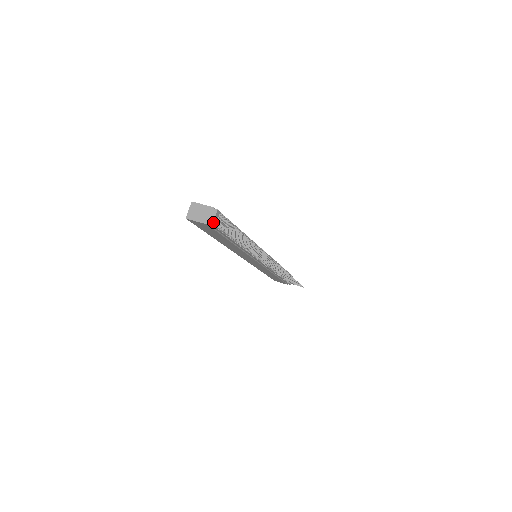
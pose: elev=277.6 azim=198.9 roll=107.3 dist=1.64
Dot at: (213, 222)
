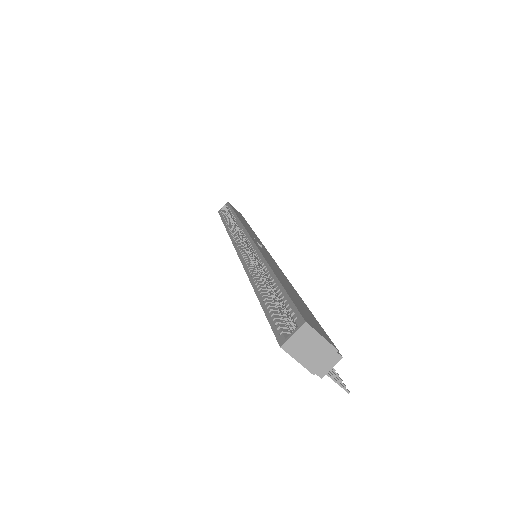
Dot at: (324, 374)
